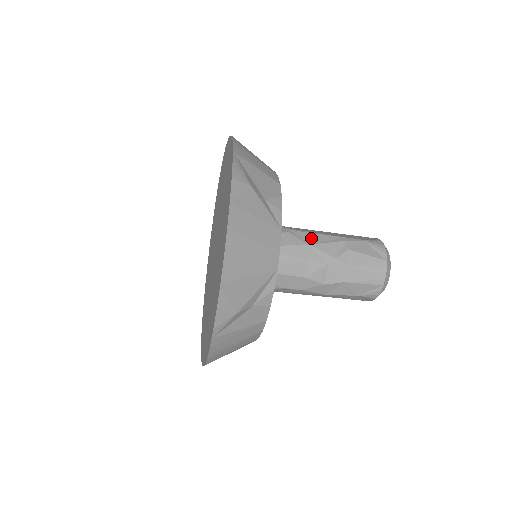
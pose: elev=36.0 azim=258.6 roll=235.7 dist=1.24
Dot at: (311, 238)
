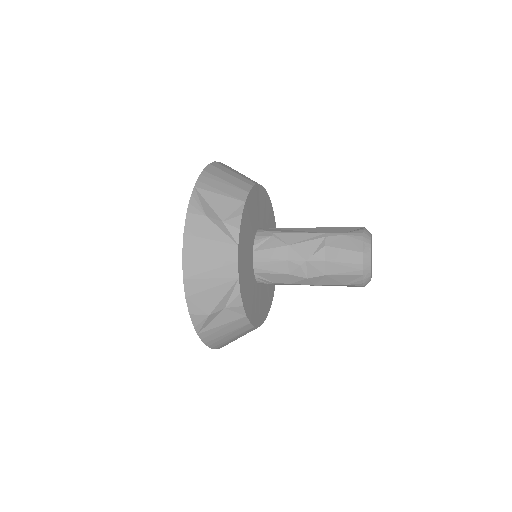
Dot at: (292, 239)
